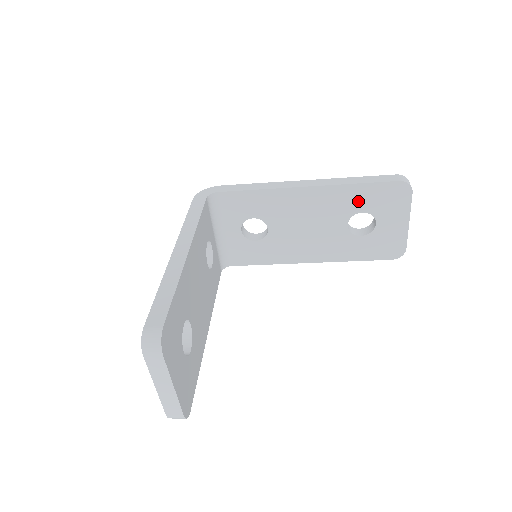
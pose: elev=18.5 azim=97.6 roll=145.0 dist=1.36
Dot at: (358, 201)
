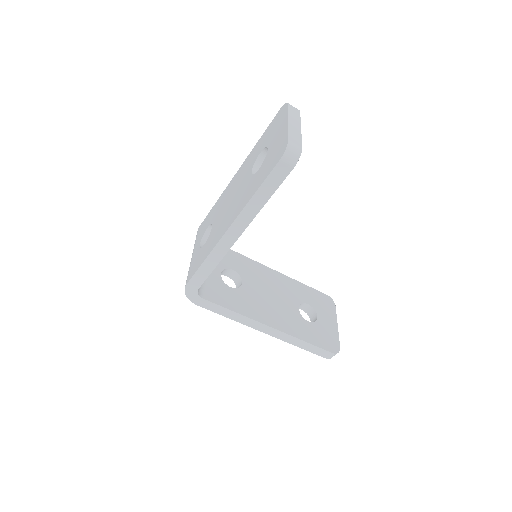
Dot at: (304, 295)
